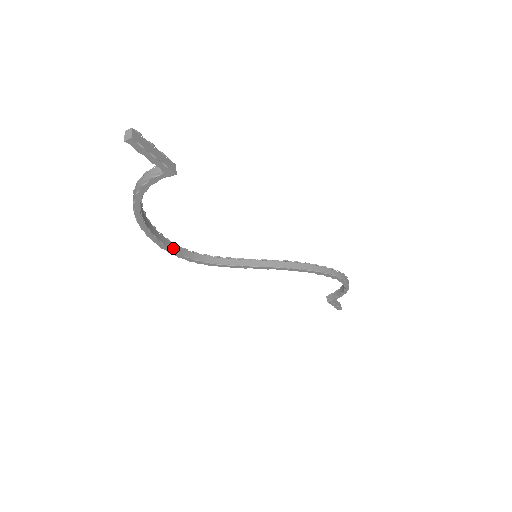
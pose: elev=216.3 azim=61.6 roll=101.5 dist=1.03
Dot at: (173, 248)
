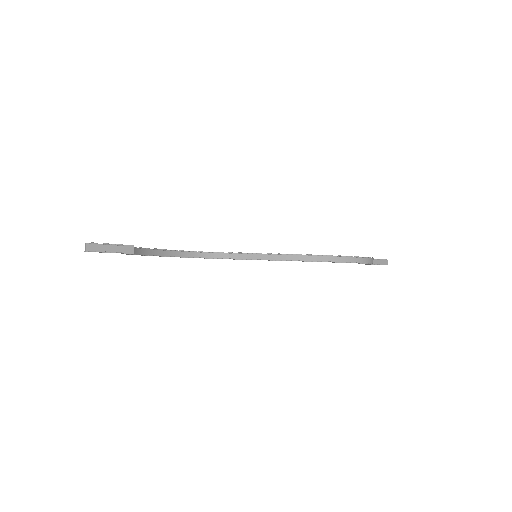
Dot at: (188, 255)
